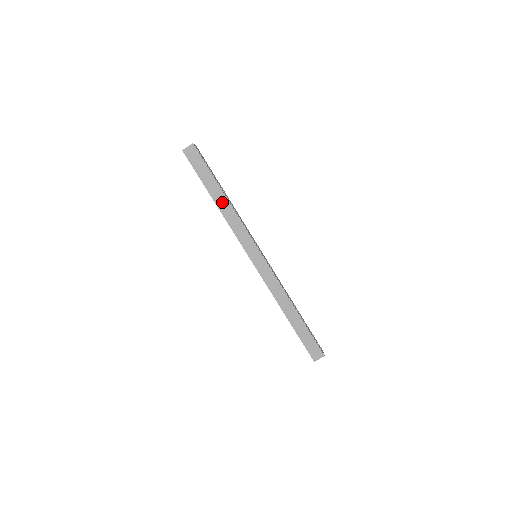
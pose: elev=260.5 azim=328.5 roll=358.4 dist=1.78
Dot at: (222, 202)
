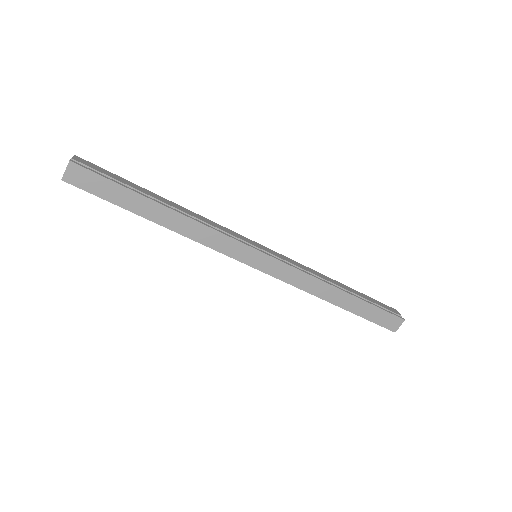
Dot at: (168, 218)
